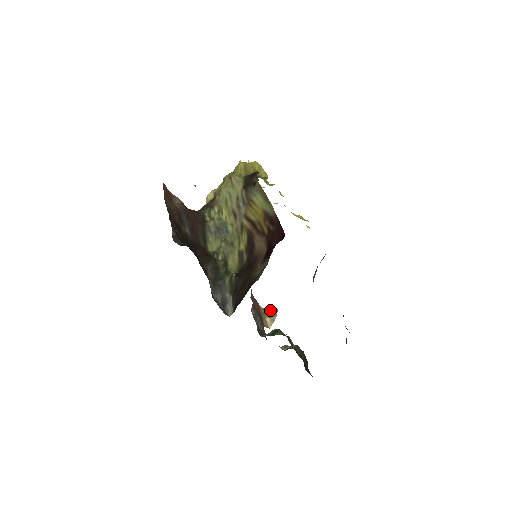
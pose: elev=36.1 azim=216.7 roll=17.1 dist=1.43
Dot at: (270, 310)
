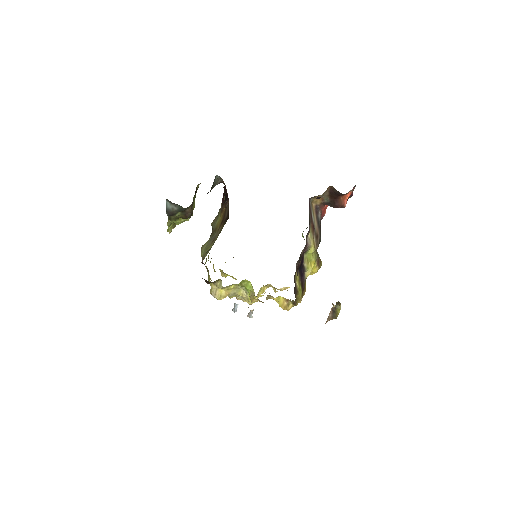
Dot at: occluded
